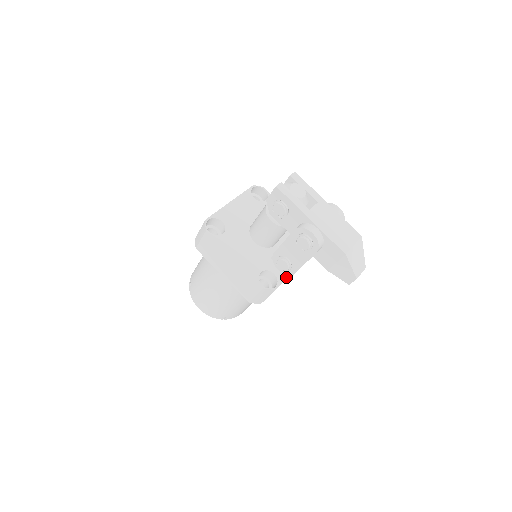
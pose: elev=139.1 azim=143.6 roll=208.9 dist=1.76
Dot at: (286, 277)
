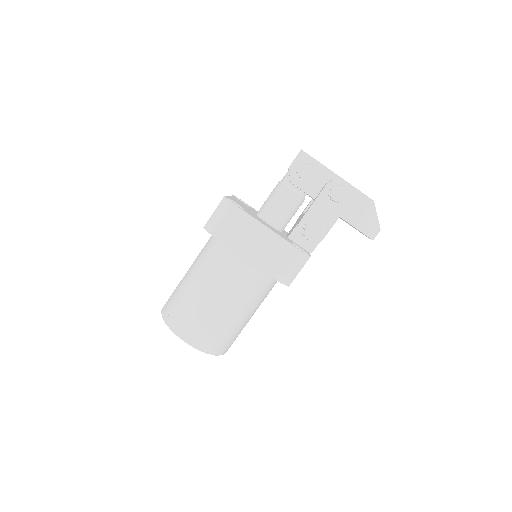
Dot at: (308, 252)
